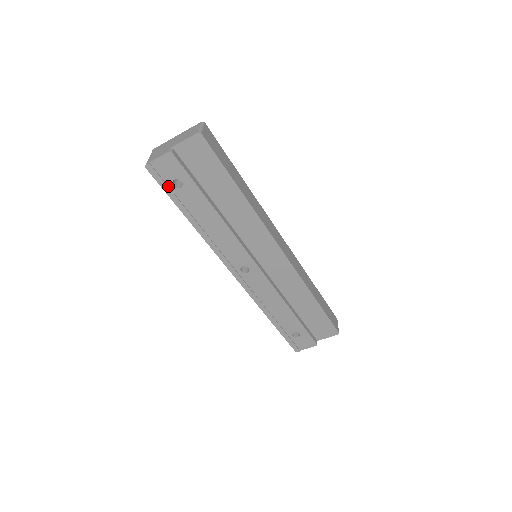
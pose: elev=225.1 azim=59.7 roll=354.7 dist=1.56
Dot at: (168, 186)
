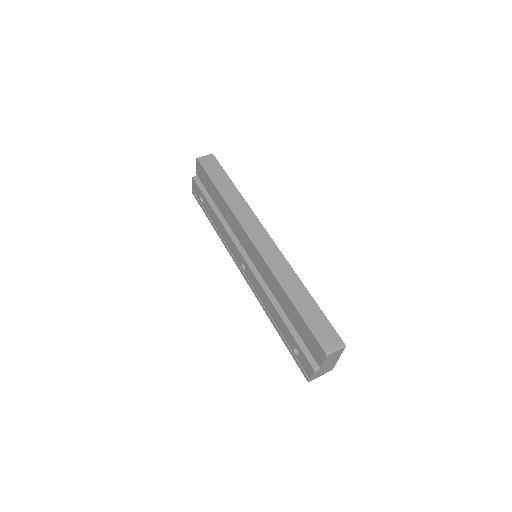
Dot at: (201, 203)
